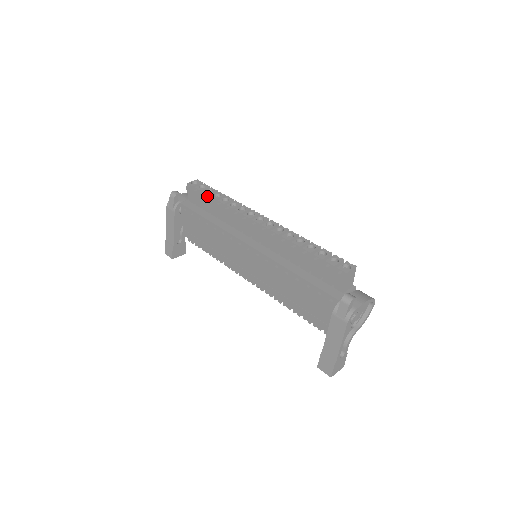
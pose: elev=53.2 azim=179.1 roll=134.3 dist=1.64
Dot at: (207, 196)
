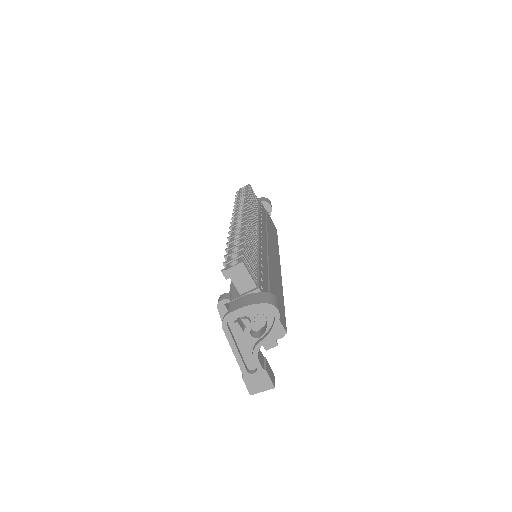
Dot at: occluded
